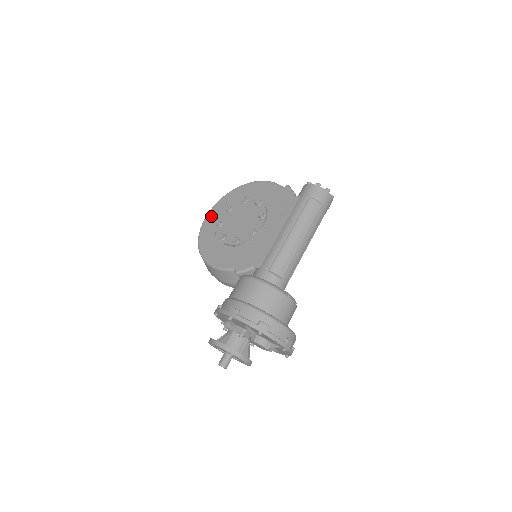
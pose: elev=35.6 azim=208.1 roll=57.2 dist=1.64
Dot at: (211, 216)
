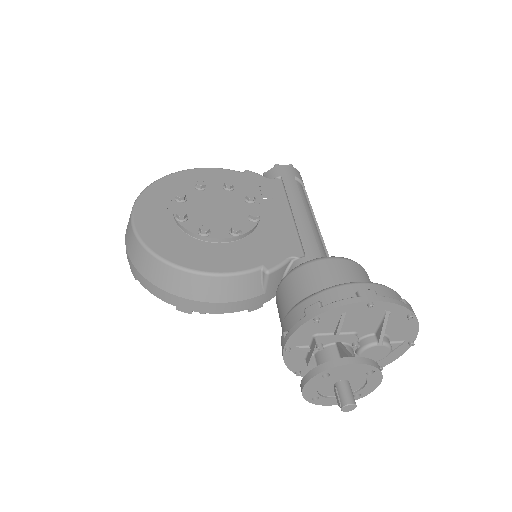
Dot at: (145, 213)
